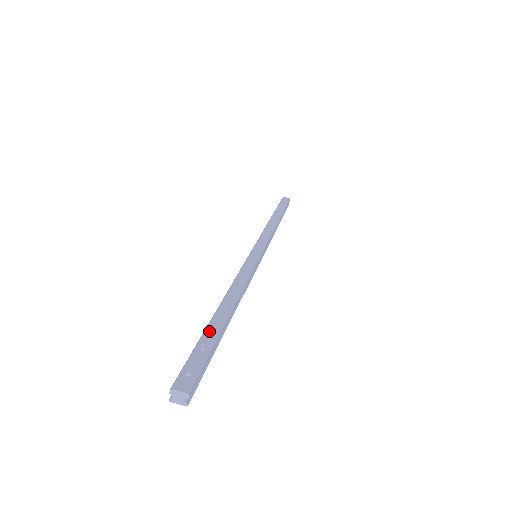
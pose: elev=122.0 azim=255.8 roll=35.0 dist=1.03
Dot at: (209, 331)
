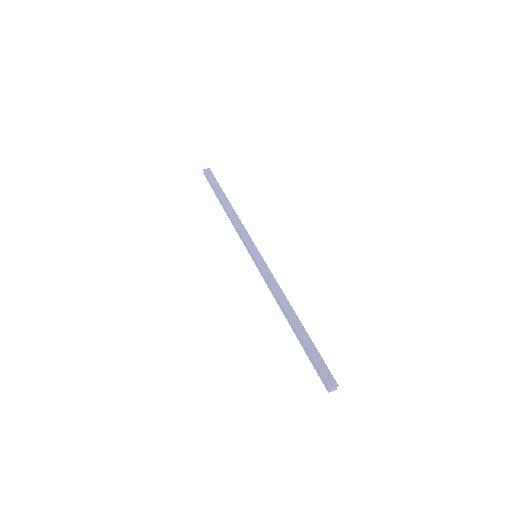
Dot at: (305, 341)
